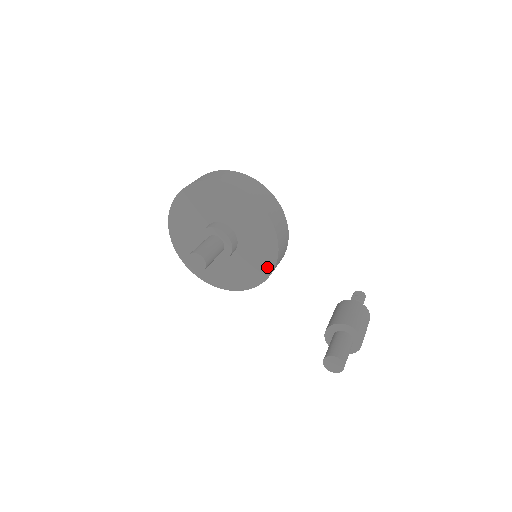
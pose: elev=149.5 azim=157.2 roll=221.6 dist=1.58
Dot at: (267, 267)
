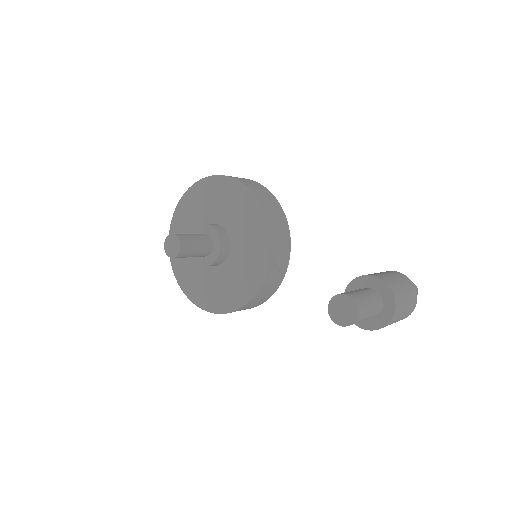
Dot at: (263, 254)
